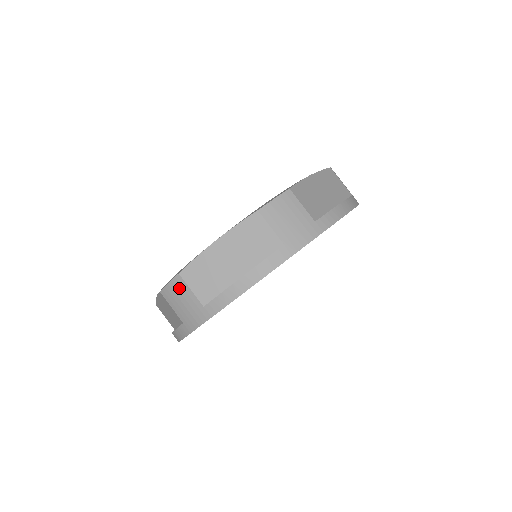
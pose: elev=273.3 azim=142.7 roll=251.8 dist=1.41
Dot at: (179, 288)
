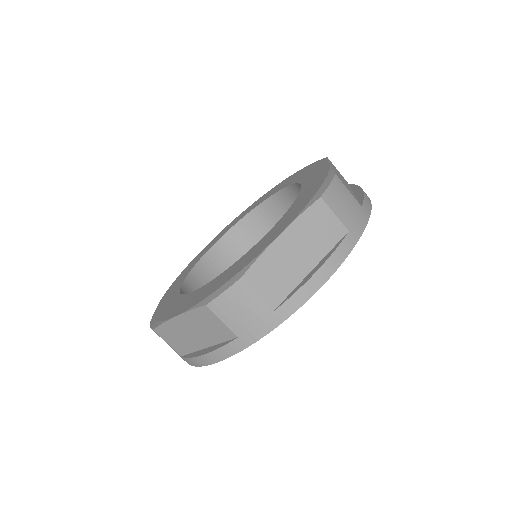
Dot at: (240, 295)
